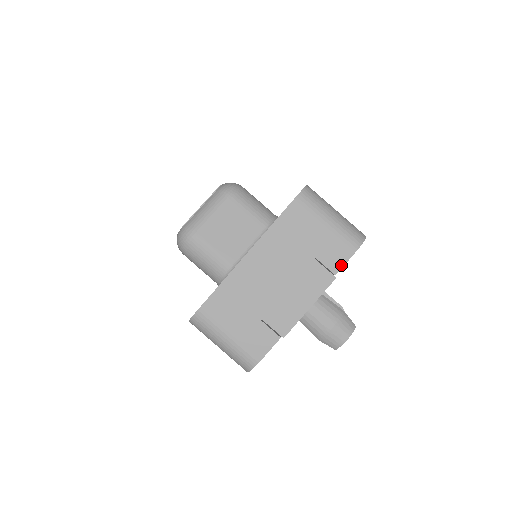
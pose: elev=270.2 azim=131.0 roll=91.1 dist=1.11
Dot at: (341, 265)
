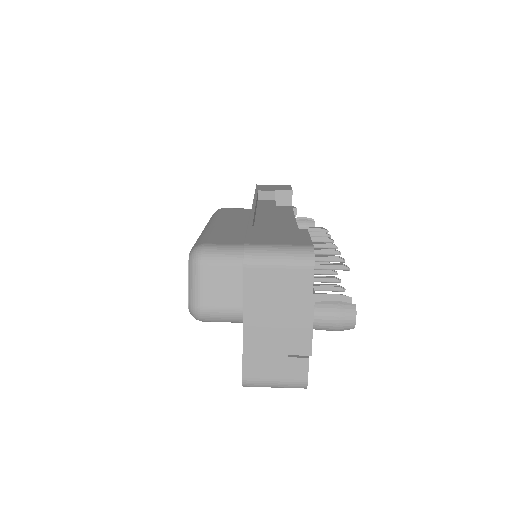
Dot at: (311, 285)
